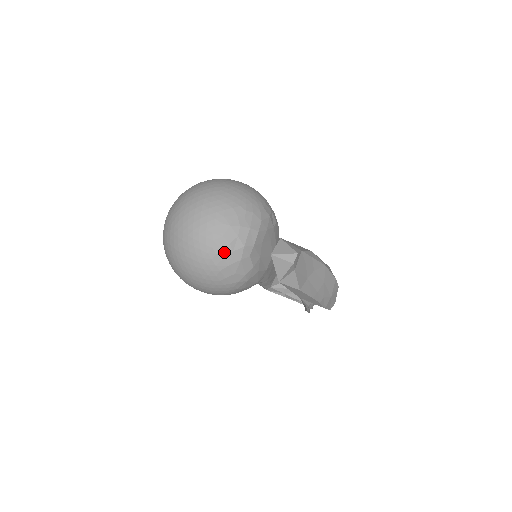
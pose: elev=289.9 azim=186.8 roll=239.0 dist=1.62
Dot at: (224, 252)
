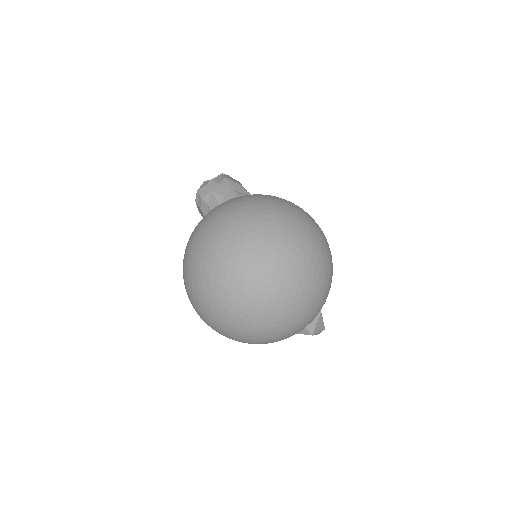
Dot at: occluded
